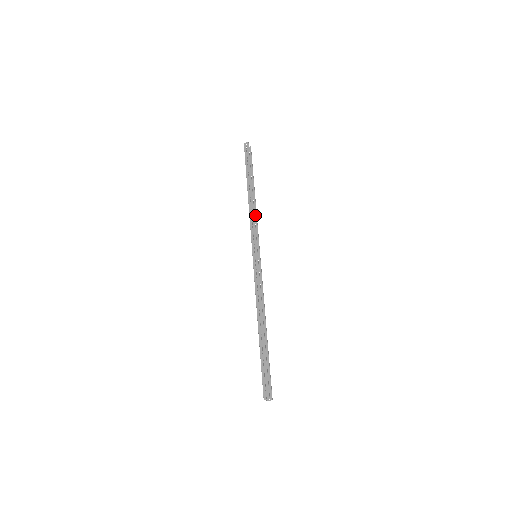
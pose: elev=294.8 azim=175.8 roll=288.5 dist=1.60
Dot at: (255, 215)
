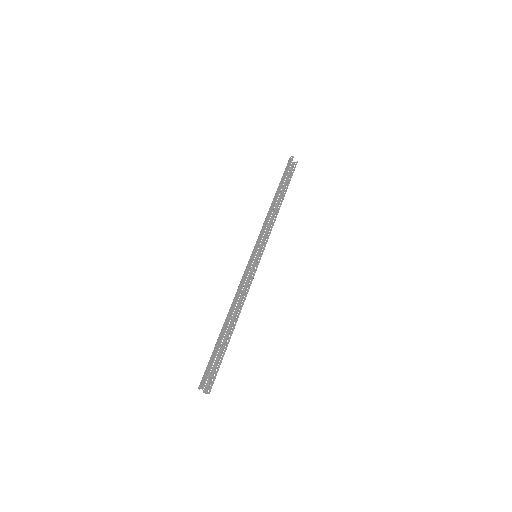
Dot at: (274, 221)
